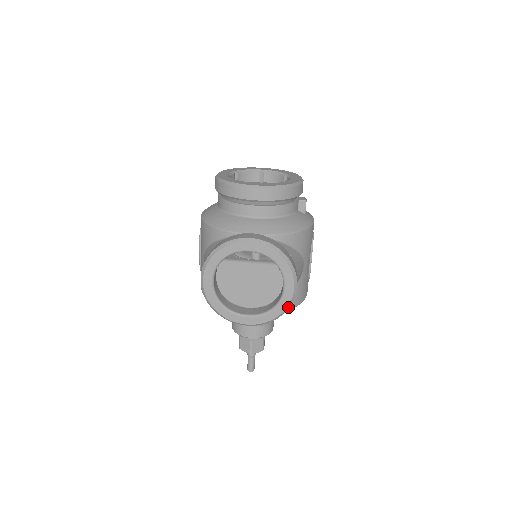
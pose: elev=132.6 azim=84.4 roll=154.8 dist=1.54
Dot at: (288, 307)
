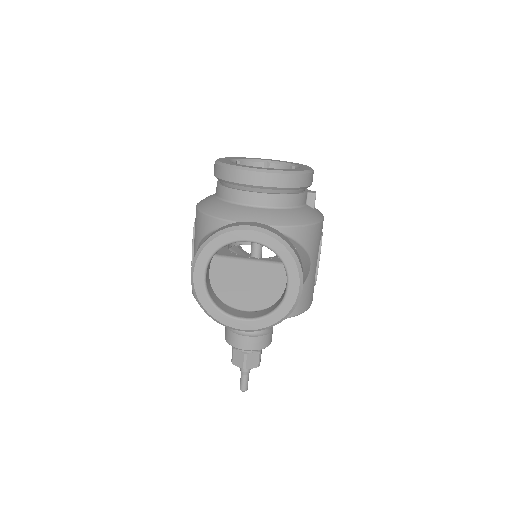
Dot at: (291, 311)
